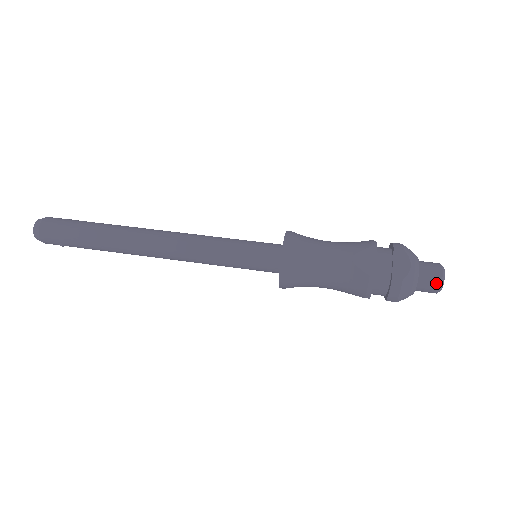
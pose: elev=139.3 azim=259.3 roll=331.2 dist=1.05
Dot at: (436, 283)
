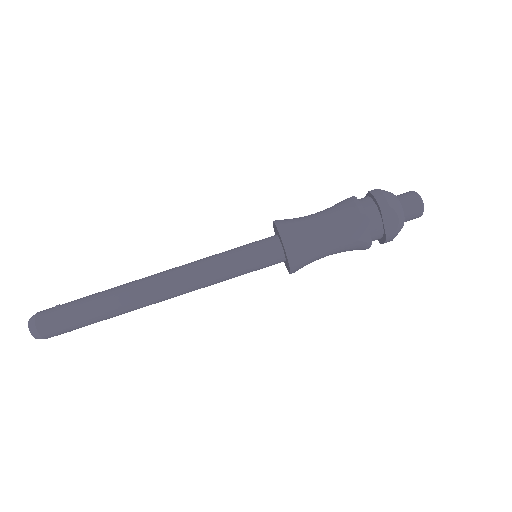
Dot at: (418, 215)
